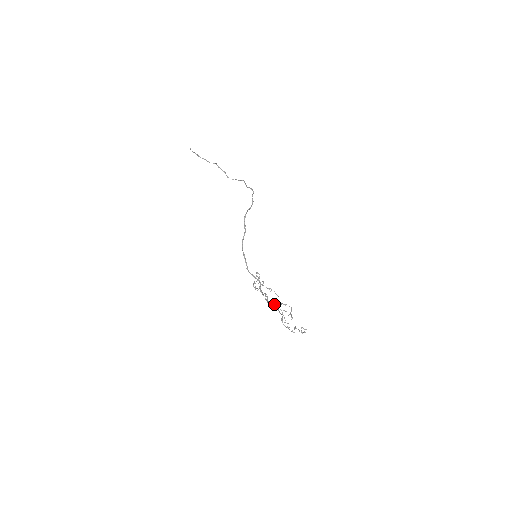
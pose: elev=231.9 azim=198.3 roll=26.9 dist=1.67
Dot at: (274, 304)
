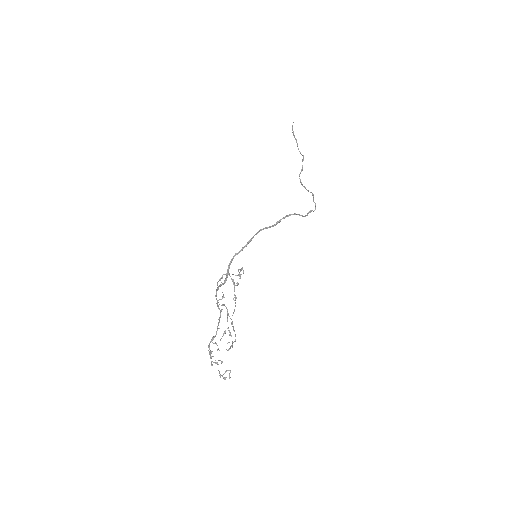
Dot at: (228, 314)
